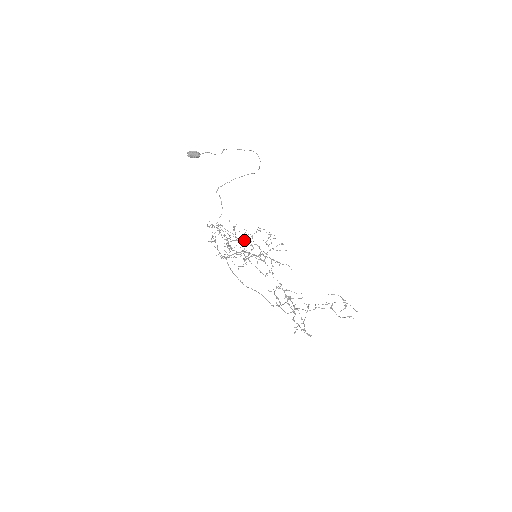
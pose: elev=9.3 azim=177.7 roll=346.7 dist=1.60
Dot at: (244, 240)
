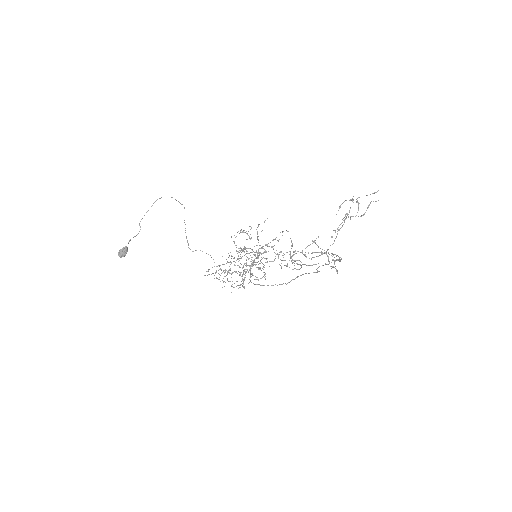
Dot at: (240, 256)
